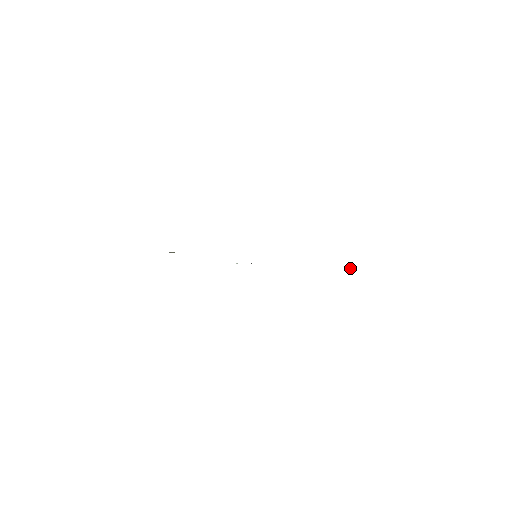
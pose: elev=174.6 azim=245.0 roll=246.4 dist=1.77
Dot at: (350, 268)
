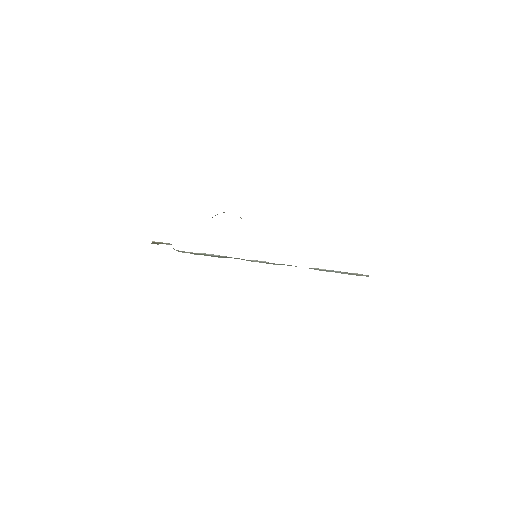
Dot at: (352, 273)
